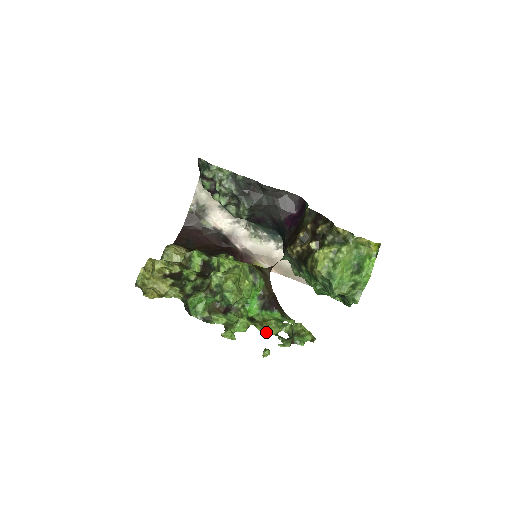
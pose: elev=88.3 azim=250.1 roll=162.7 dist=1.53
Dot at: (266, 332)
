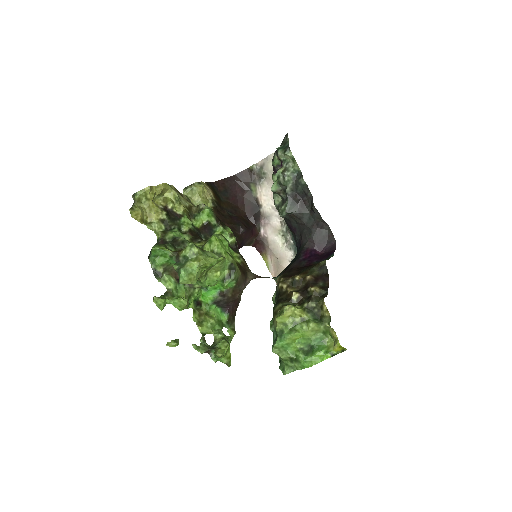
Dot at: (197, 325)
